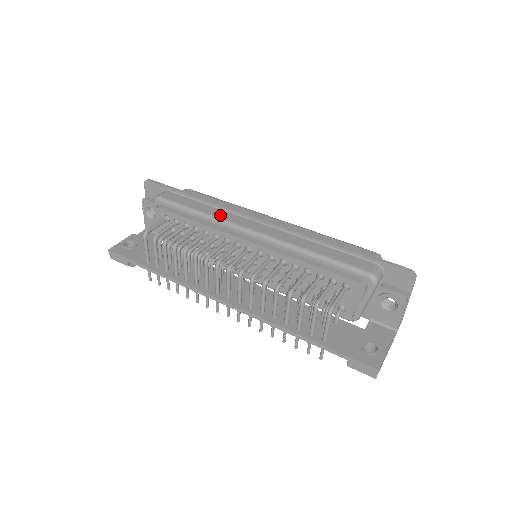
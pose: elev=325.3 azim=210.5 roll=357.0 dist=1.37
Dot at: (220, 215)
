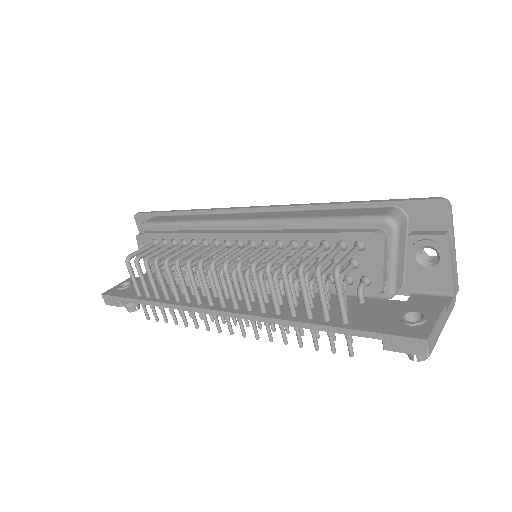
Dot at: (205, 218)
